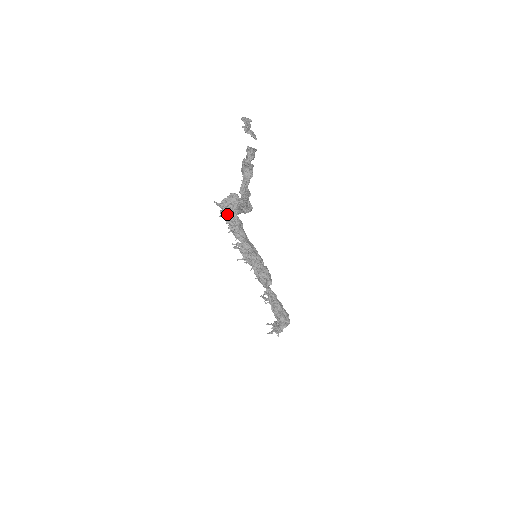
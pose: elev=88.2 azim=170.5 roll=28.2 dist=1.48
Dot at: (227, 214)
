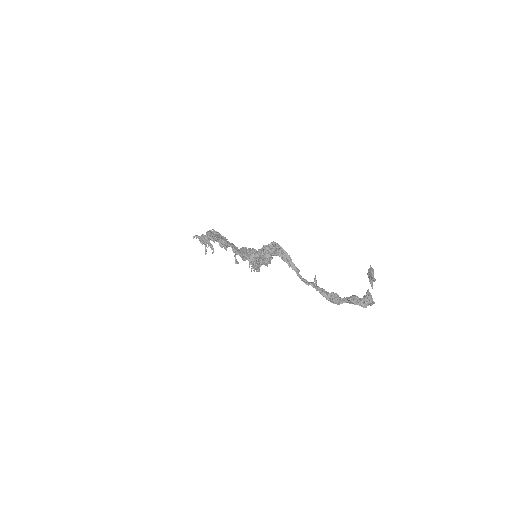
Dot at: occluded
